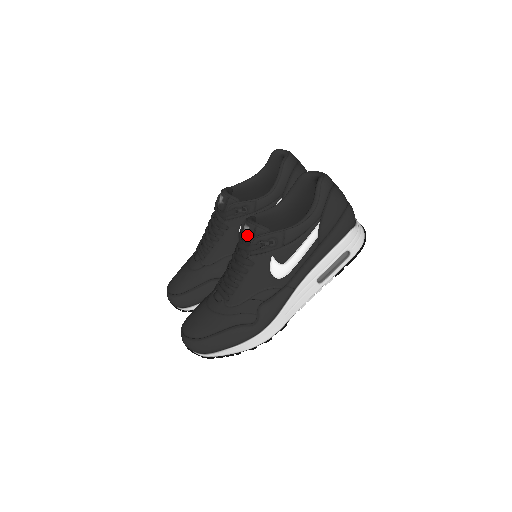
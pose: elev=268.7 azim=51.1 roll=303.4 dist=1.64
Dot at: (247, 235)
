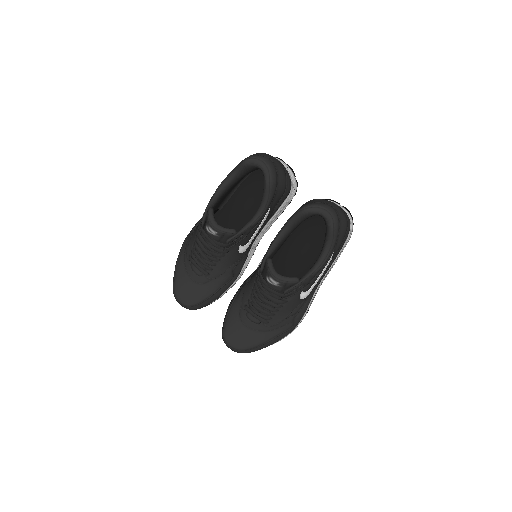
Dot at: (277, 286)
